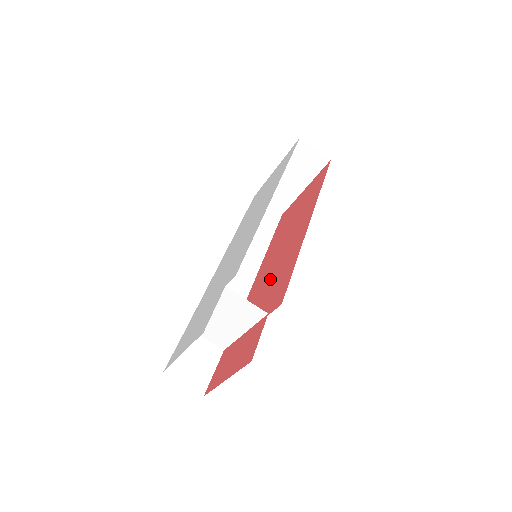
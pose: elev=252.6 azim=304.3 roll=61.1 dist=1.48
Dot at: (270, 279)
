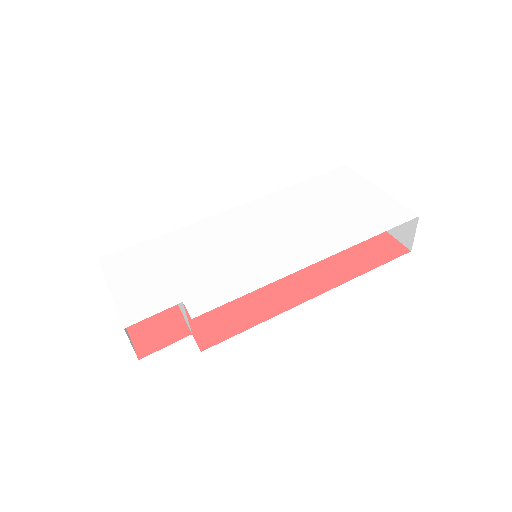
Dot at: occluded
